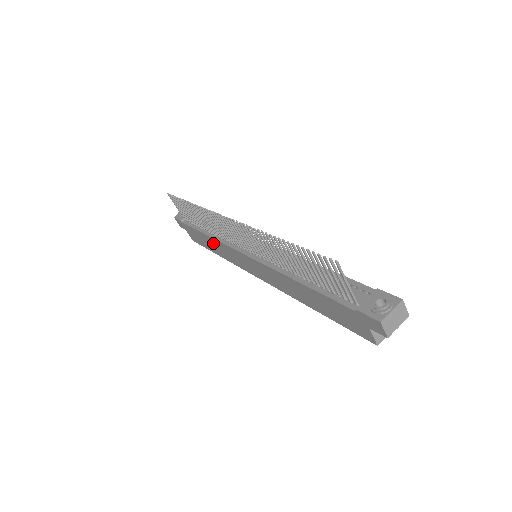
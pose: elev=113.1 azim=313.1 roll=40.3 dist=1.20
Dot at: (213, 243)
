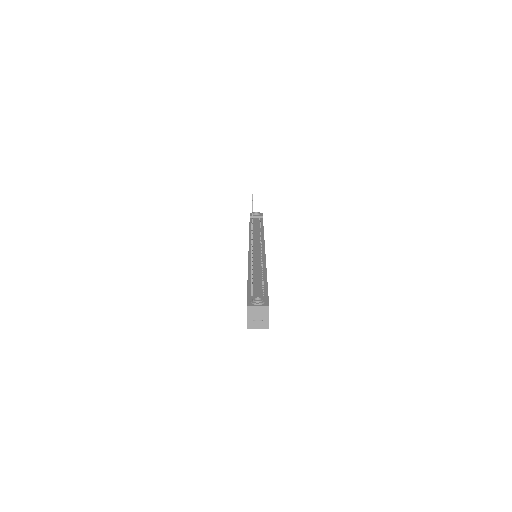
Dot at: occluded
